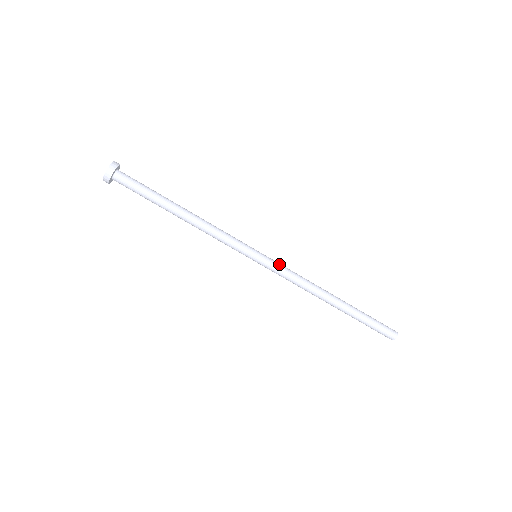
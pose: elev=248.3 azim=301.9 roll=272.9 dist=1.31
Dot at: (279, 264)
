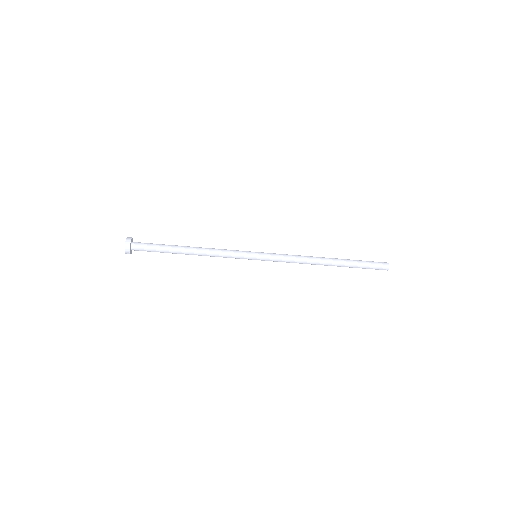
Dot at: (275, 254)
